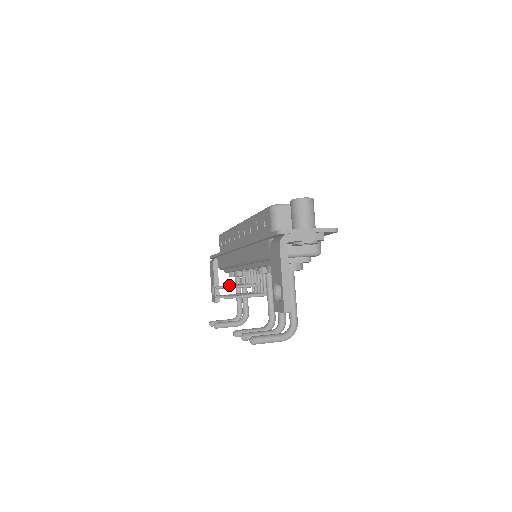
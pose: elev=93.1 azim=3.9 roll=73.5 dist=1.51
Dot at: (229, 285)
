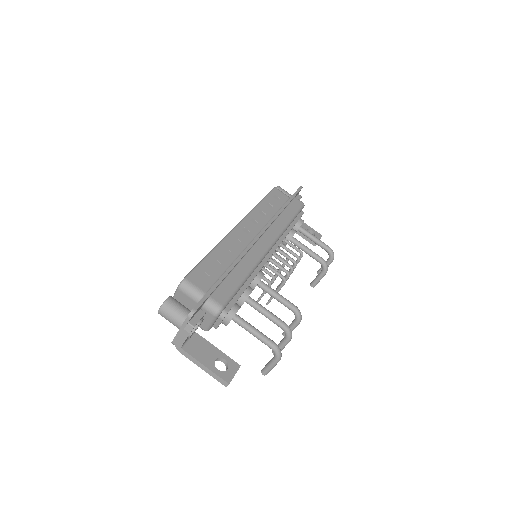
Dot at: occluded
